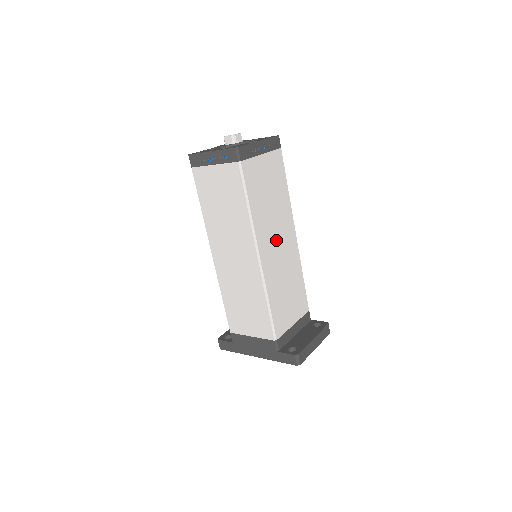
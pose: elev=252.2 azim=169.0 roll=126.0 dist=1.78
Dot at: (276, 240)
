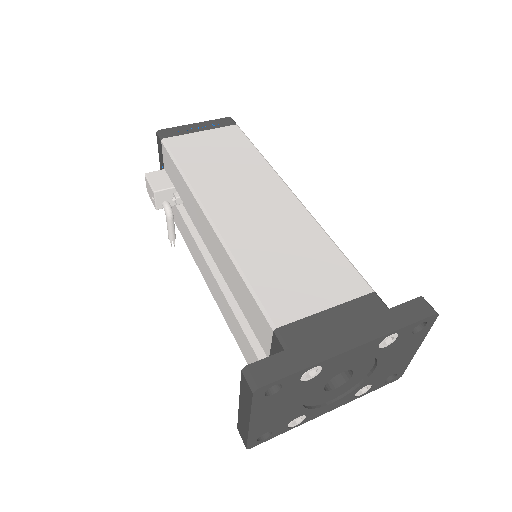
Dot at: occluded
